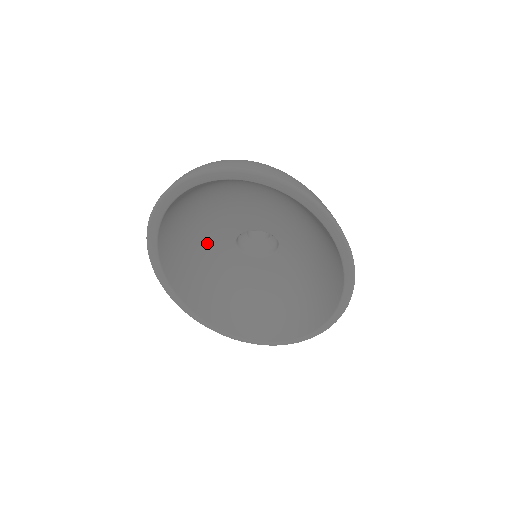
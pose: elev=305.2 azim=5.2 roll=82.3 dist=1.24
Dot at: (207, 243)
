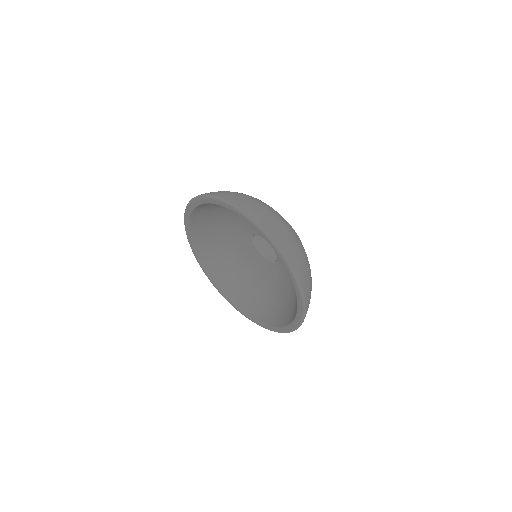
Dot at: (234, 220)
